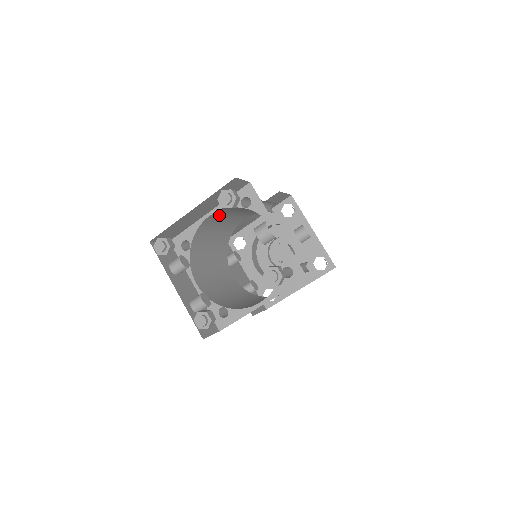
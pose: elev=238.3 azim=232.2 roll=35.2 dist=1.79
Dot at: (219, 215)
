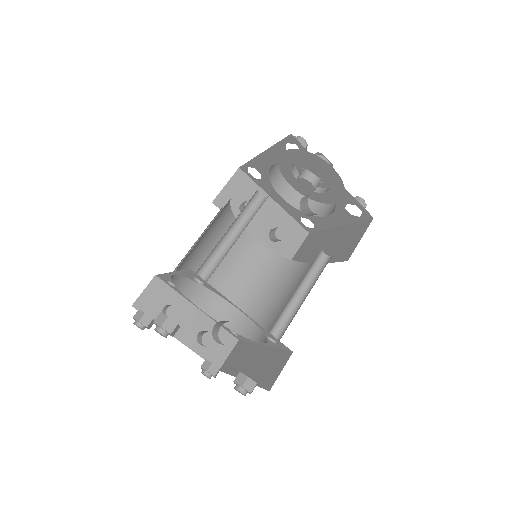
Dot at: occluded
